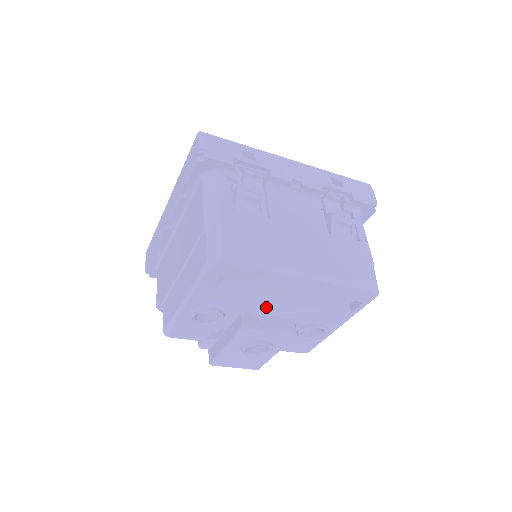
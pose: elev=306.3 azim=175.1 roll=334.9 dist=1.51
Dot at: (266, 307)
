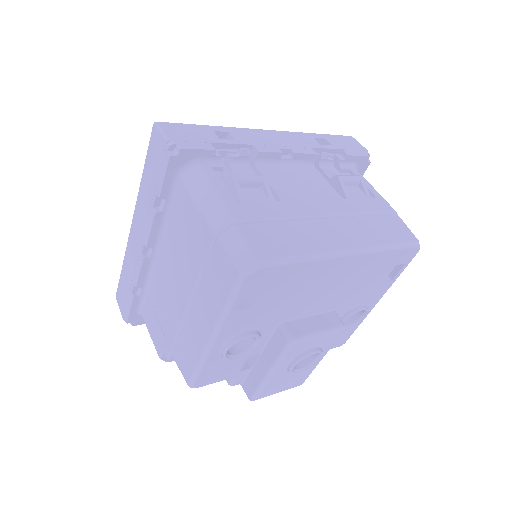
Dot at: (306, 308)
